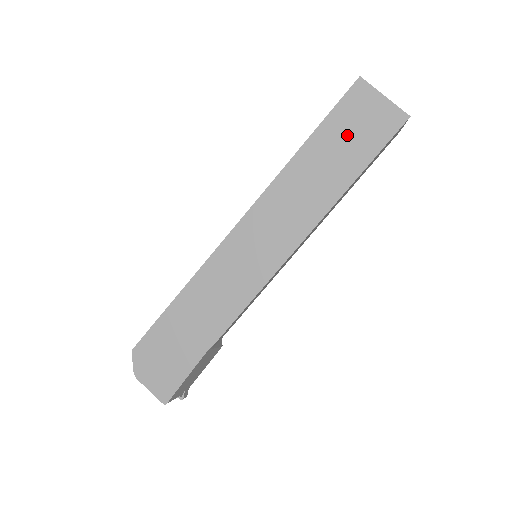
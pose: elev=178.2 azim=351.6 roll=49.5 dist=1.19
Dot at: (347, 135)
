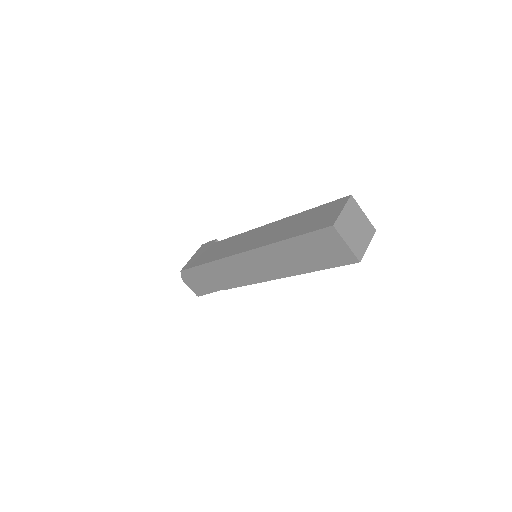
Dot at: (315, 250)
